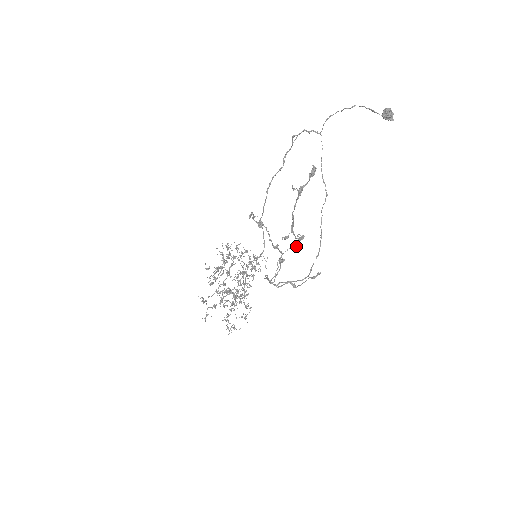
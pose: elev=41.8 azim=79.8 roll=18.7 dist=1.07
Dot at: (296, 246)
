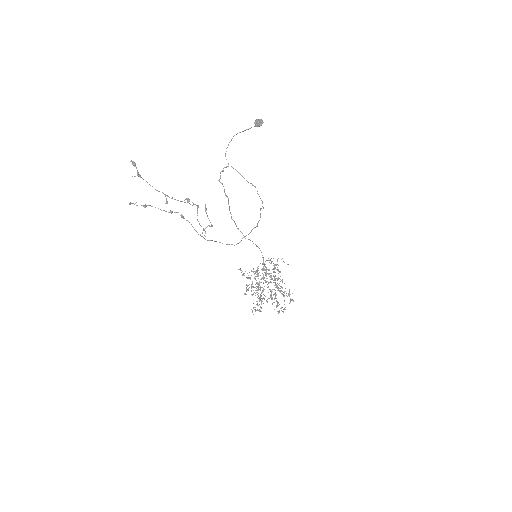
Dot at: (197, 208)
